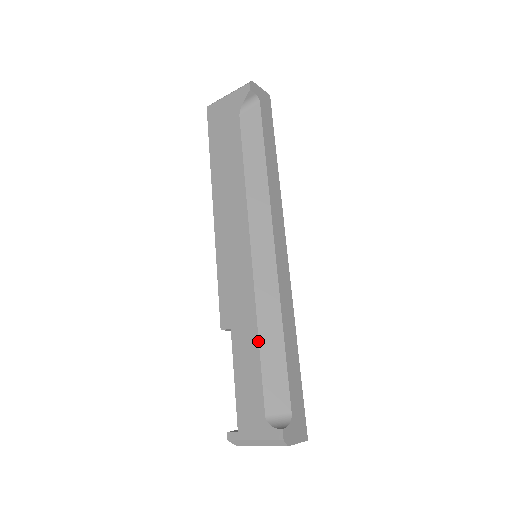
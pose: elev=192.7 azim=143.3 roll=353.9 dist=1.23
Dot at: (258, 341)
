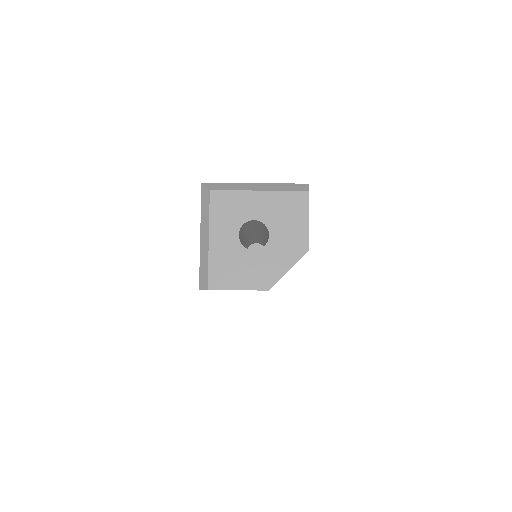
Dot at: occluded
